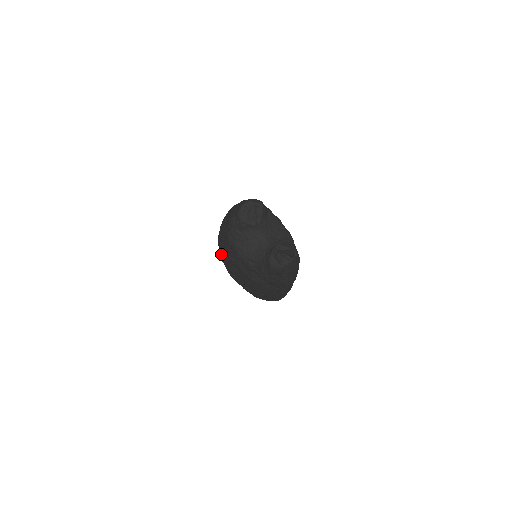
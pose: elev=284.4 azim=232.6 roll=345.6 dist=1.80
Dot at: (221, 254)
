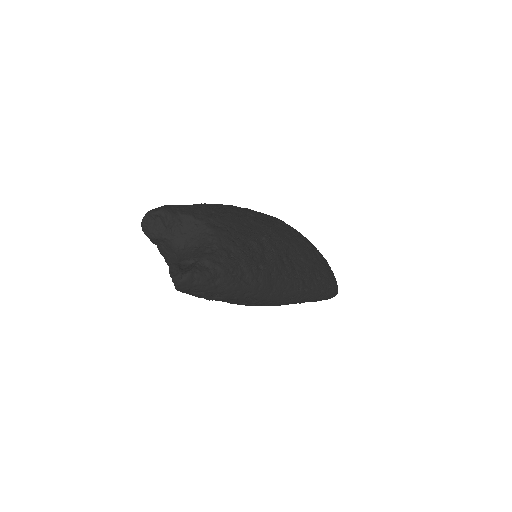
Dot at: occluded
